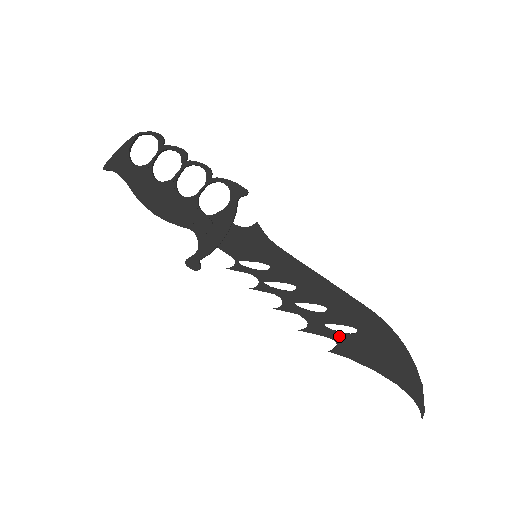
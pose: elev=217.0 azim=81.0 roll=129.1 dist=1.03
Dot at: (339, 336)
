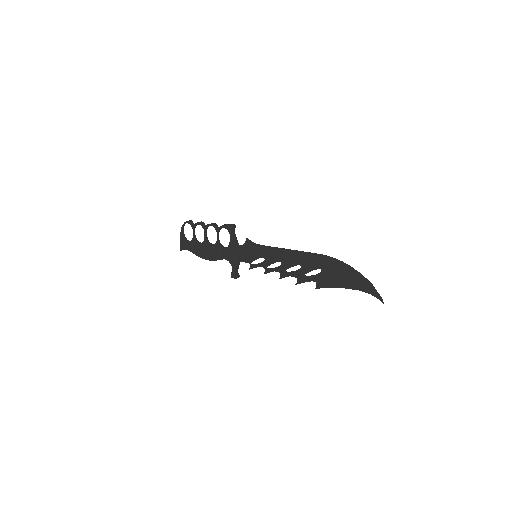
Dot at: (315, 278)
